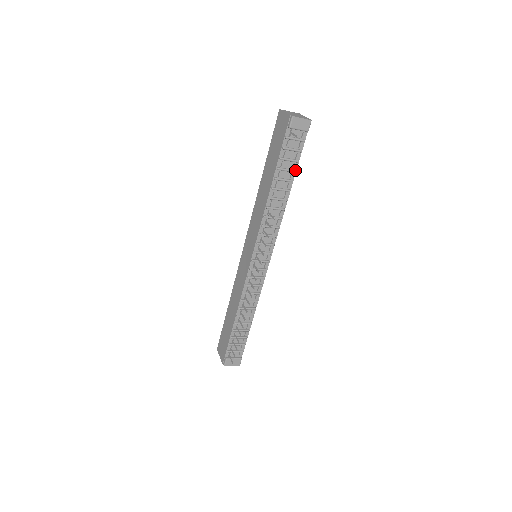
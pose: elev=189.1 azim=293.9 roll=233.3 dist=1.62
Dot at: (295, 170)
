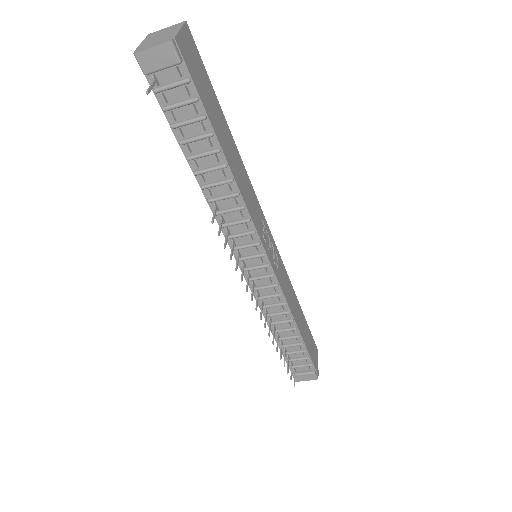
Dot at: (210, 132)
